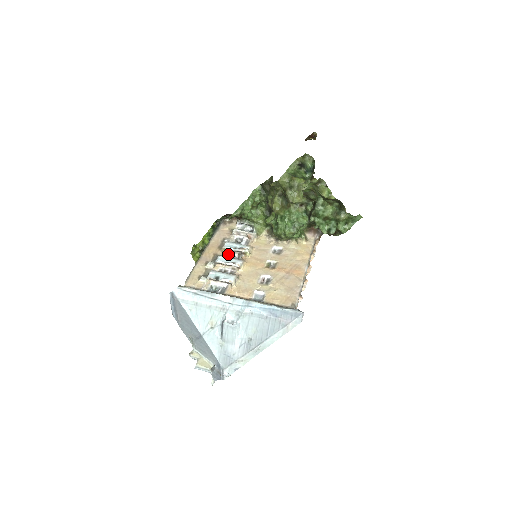
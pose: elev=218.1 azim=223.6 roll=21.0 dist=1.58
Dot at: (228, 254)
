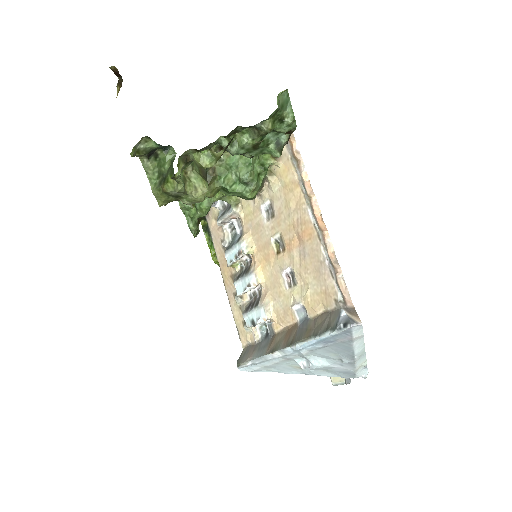
Dot at: (239, 264)
